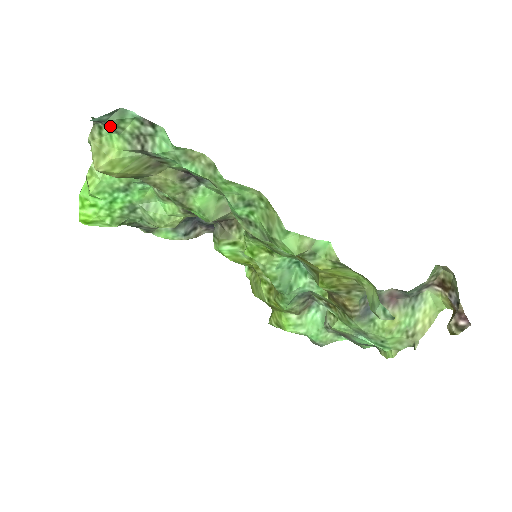
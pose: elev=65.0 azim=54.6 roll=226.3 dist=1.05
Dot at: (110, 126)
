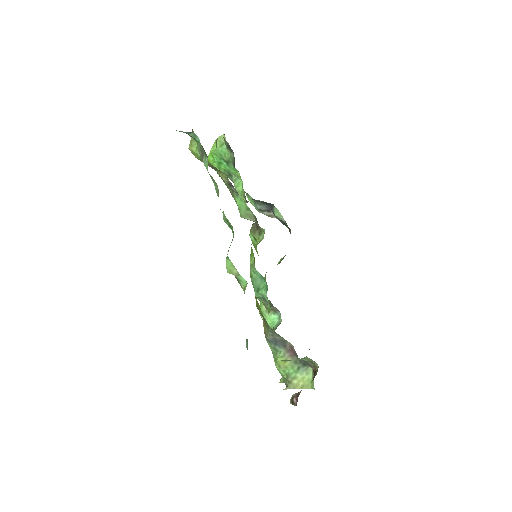
Dot at: occluded
